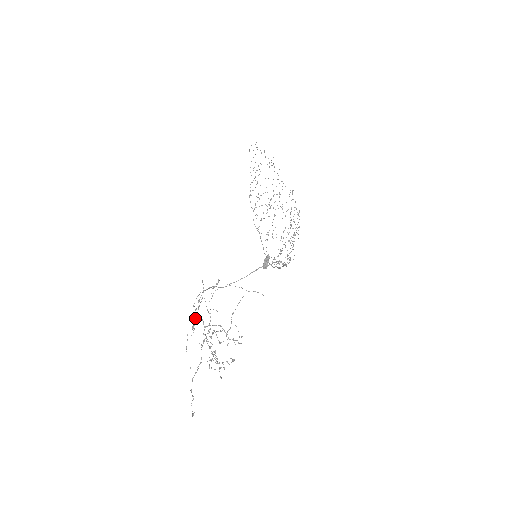
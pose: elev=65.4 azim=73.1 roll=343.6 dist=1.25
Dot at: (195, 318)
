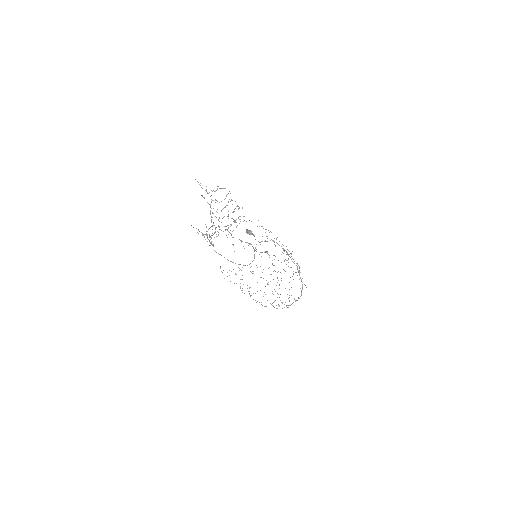
Dot at: (212, 244)
